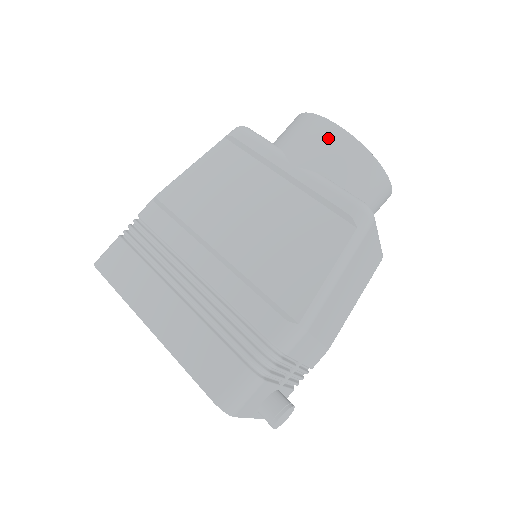
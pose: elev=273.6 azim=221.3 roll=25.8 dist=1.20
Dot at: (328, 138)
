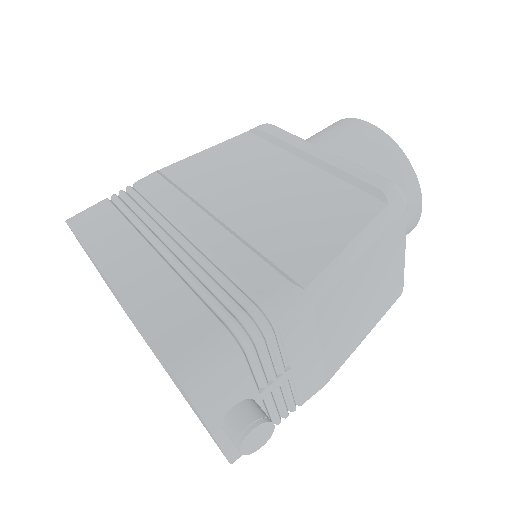
Dot at: (361, 133)
